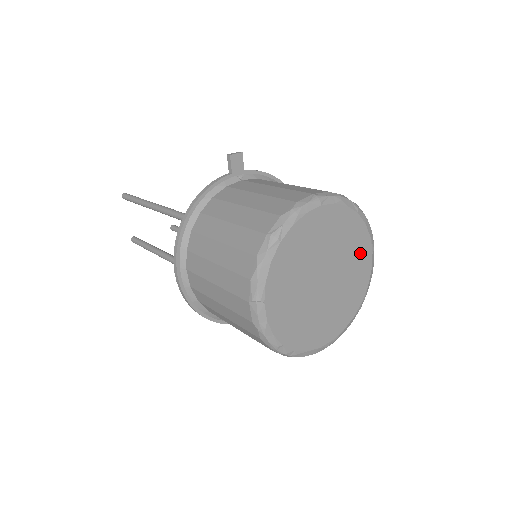
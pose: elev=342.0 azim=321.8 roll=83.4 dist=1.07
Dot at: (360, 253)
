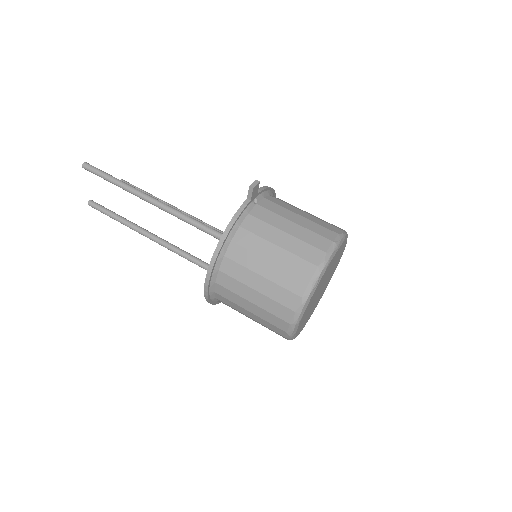
Dot at: (338, 260)
